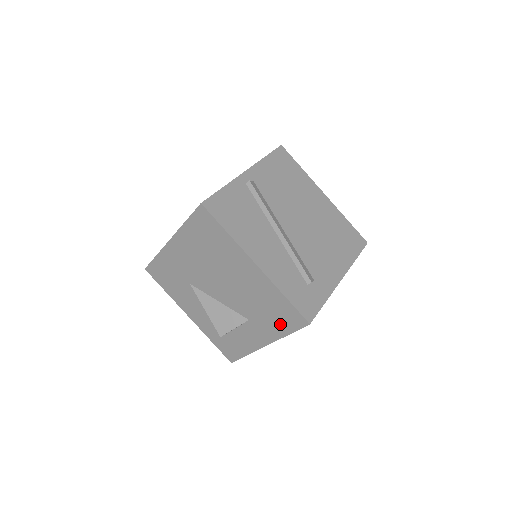
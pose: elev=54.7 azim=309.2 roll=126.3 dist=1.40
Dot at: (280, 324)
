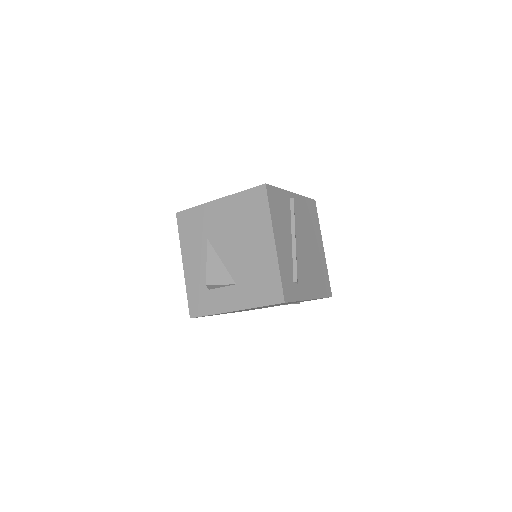
Dot at: (260, 295)
